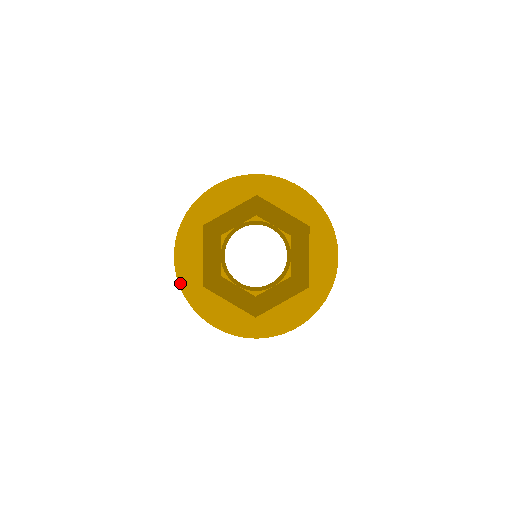
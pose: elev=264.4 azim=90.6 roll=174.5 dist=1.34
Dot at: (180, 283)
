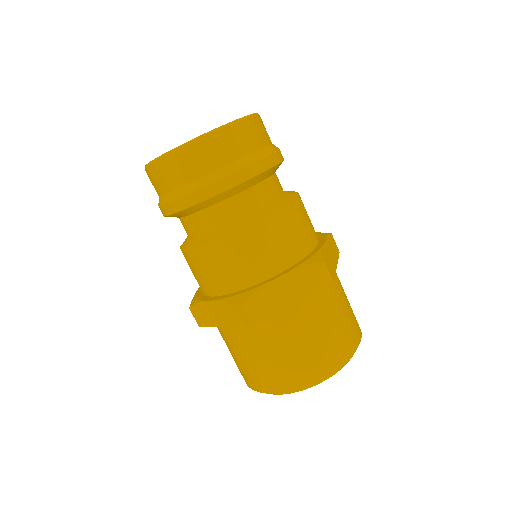
Dot at: (167, 152)
